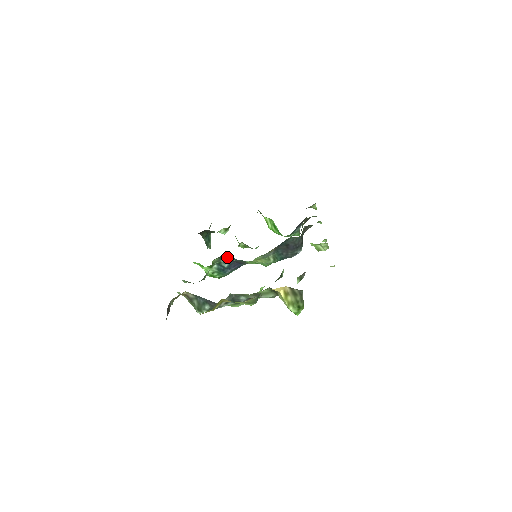
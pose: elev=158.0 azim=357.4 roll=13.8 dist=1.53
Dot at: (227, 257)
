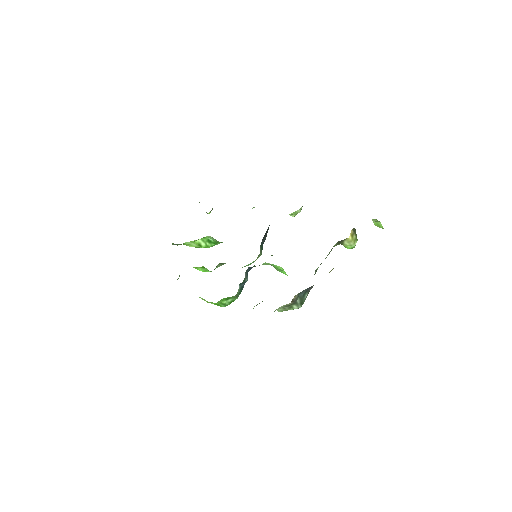
Dot at: (246, 271)
